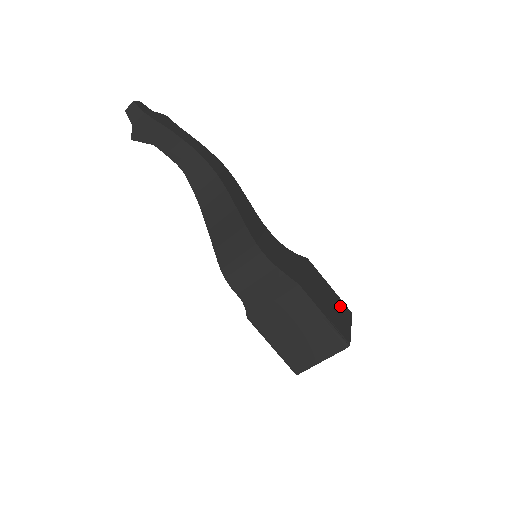
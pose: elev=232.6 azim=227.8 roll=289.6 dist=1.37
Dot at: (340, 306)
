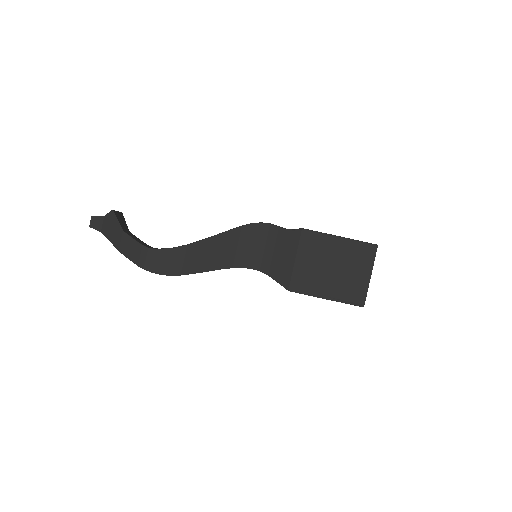
Dot at: (355, 257)
